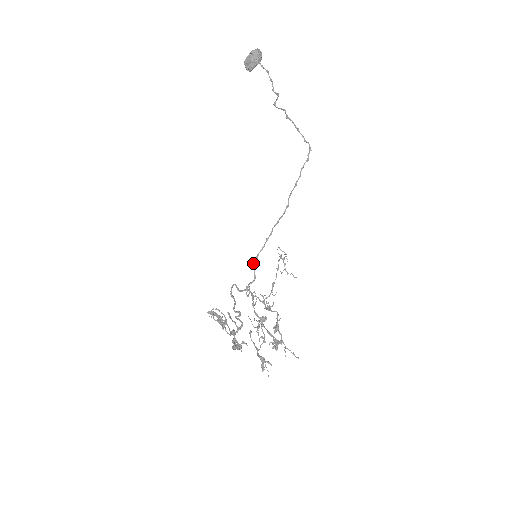
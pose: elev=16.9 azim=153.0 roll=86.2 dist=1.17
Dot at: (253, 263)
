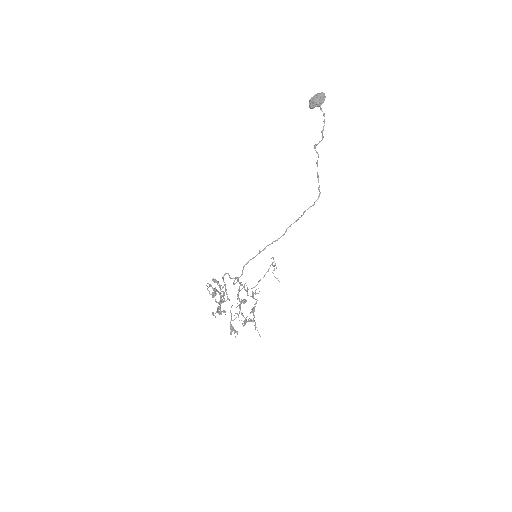
Dot at: (244, 265)
